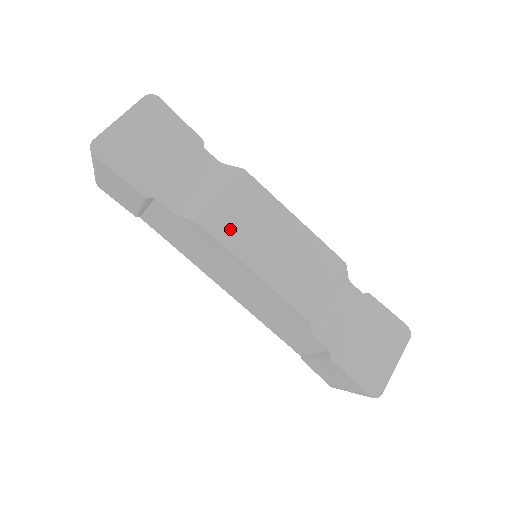
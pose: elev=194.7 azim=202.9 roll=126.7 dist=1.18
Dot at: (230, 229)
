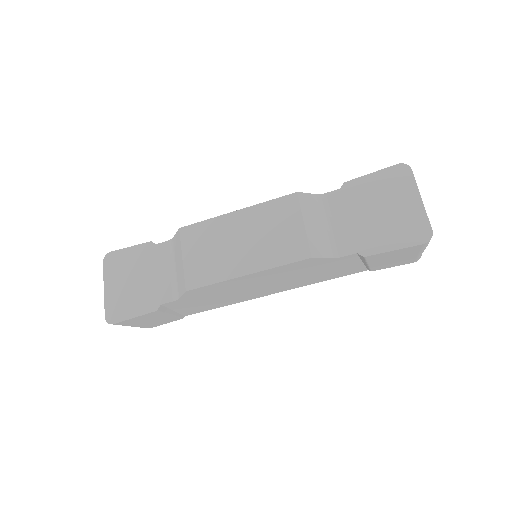
Dot at: (207, 270)
